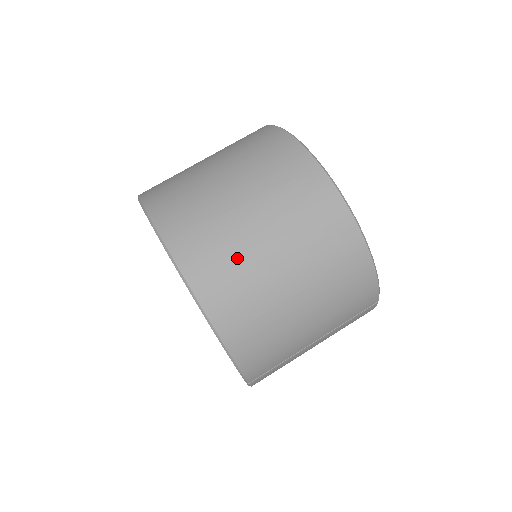
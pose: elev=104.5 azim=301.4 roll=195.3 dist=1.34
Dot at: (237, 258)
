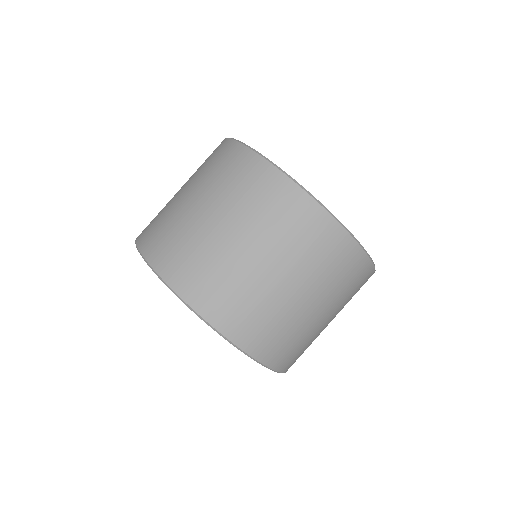
Dot at: (310, 341)
